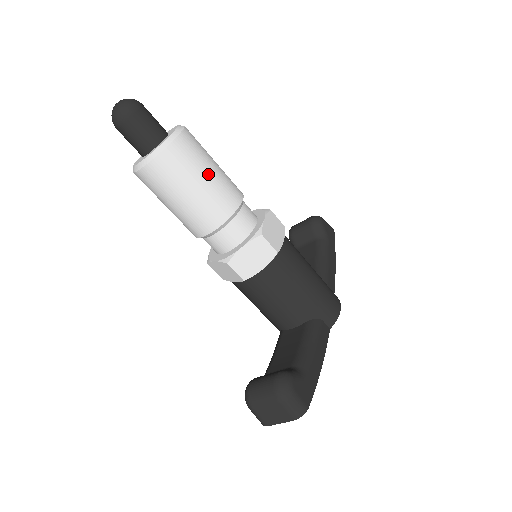
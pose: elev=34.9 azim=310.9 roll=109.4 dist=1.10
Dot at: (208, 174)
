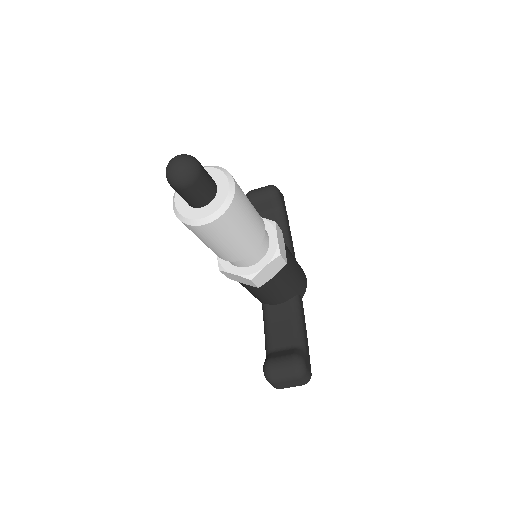
Dot at: (250, 218)
